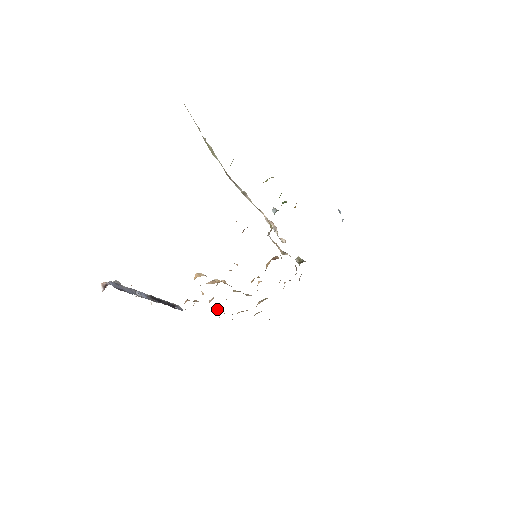
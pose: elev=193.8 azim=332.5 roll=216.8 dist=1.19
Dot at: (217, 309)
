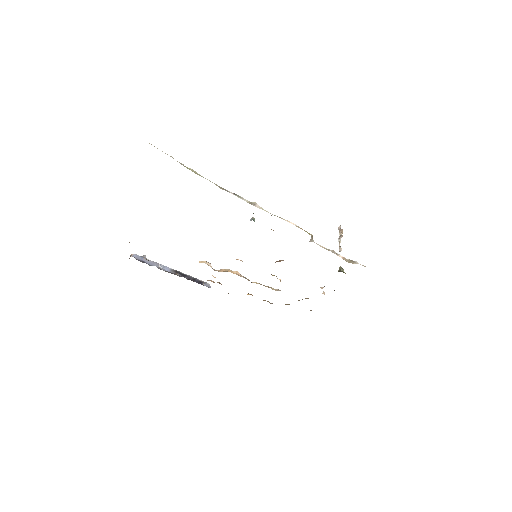
Dot at: (247, 294)
